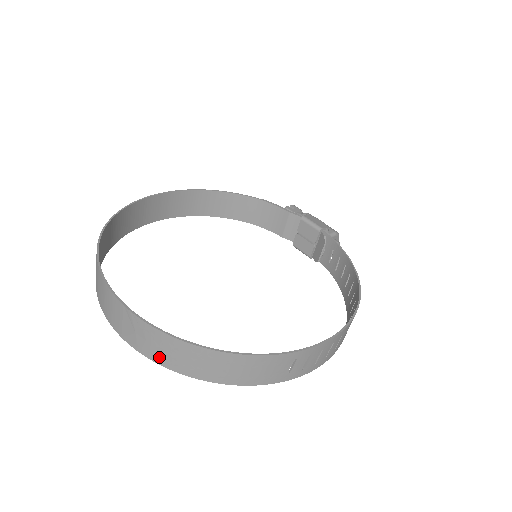
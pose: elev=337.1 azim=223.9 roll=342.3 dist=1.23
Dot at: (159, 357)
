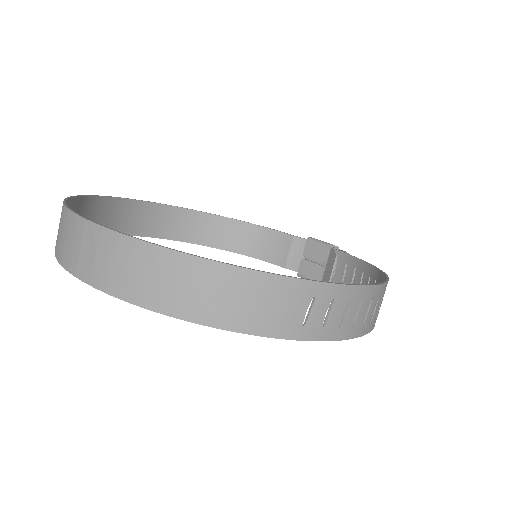
Dot at: (123, 285)
